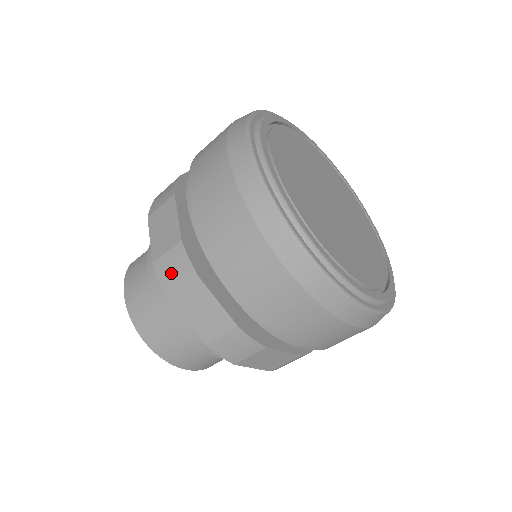
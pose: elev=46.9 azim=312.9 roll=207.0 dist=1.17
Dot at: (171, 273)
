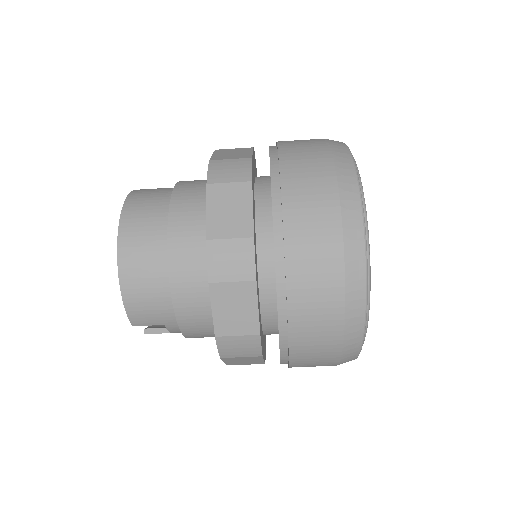
Dot at: (225, 170)
